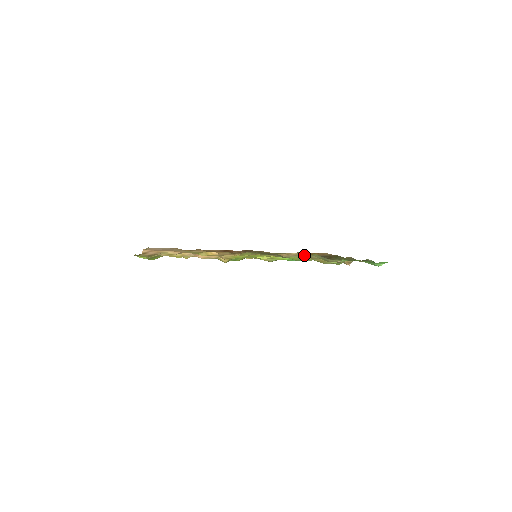
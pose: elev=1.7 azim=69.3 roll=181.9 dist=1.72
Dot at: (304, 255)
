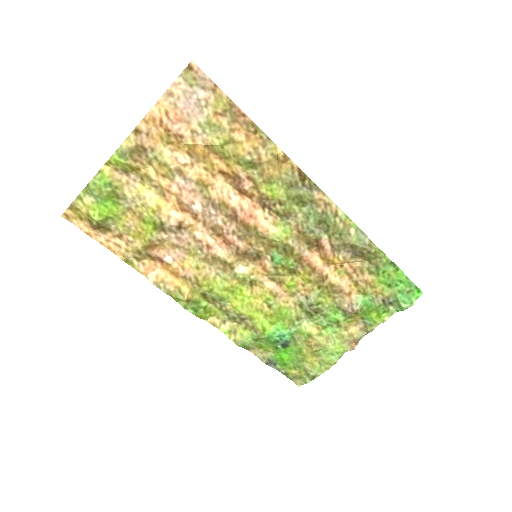
Dot at: (343, 218)
